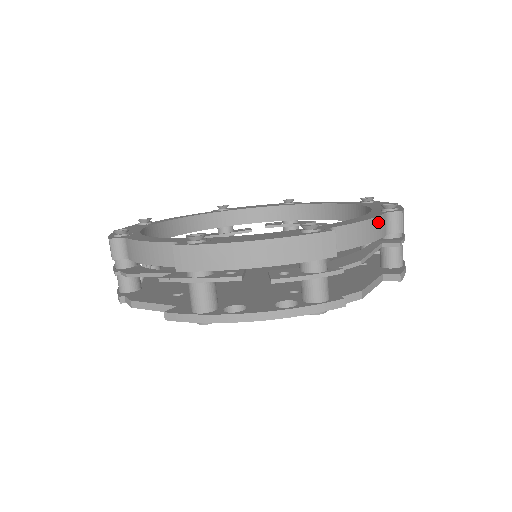
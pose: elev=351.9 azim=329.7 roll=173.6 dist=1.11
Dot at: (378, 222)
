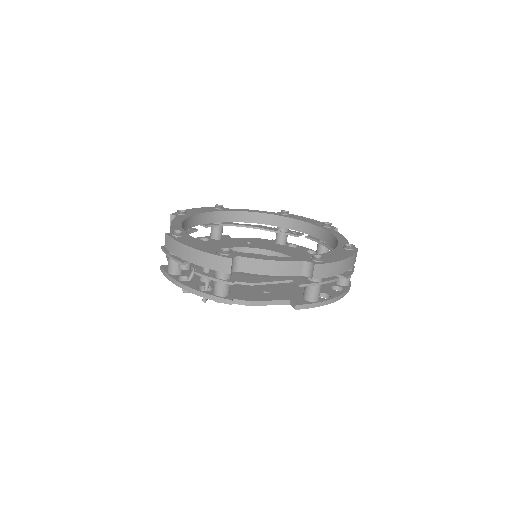
Dot at: occluded
